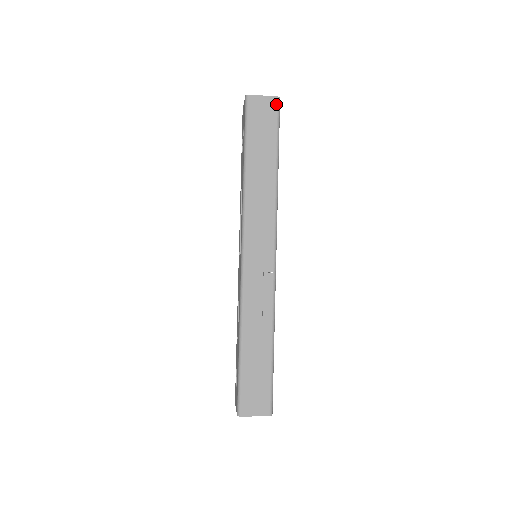
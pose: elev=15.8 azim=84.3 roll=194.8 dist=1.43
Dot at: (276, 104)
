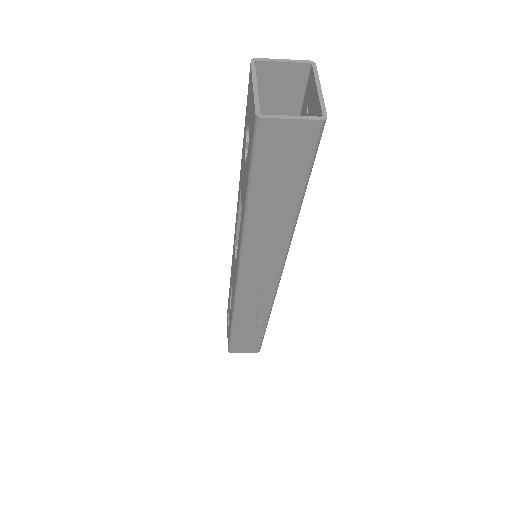
Dot at: (316, 132)
